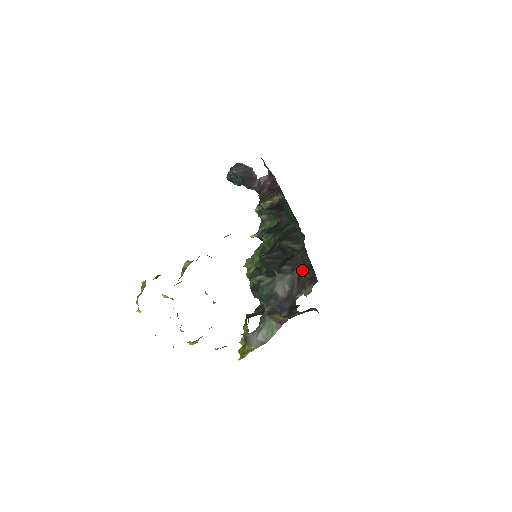
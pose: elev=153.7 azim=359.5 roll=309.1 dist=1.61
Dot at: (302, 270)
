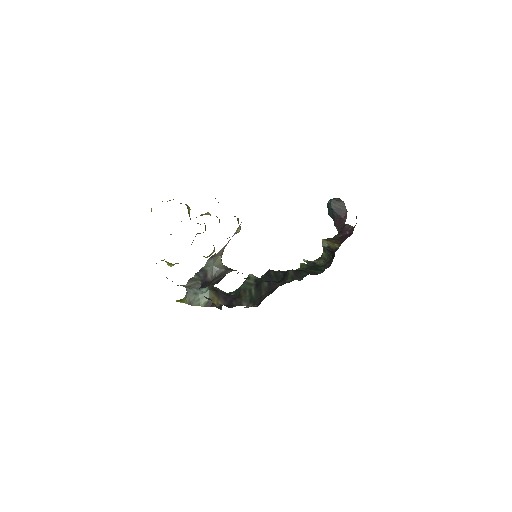
Dot at: occluded
